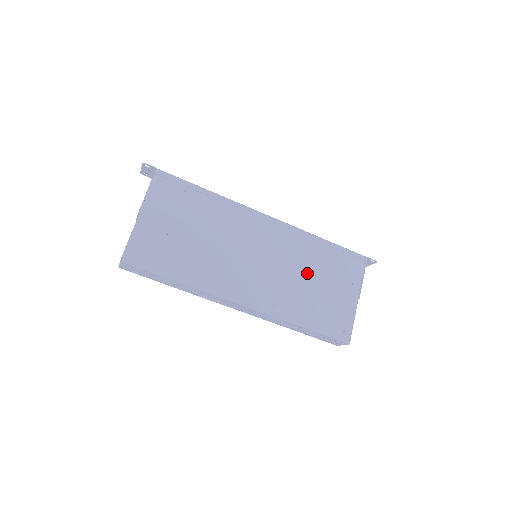
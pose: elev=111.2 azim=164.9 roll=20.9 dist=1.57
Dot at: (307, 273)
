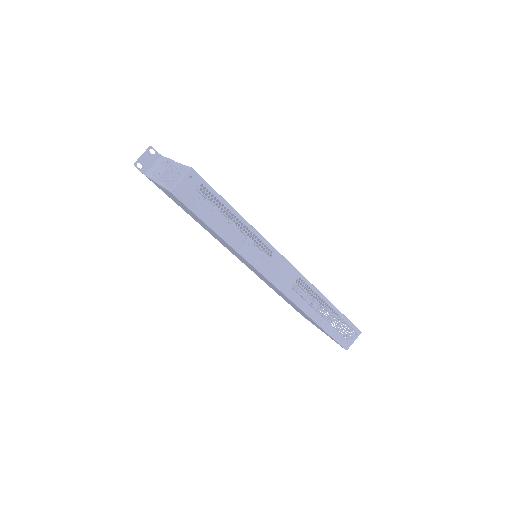
Dot at: occluded
